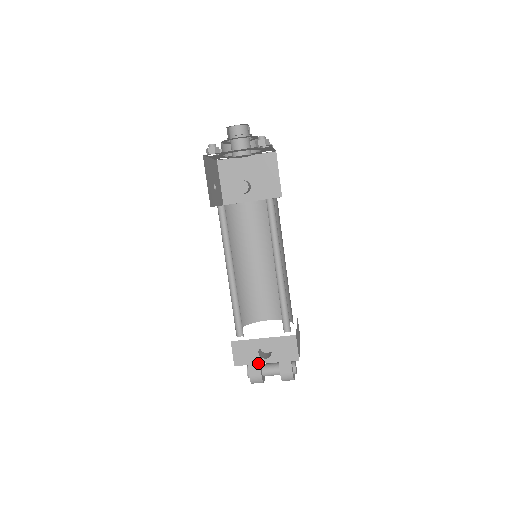
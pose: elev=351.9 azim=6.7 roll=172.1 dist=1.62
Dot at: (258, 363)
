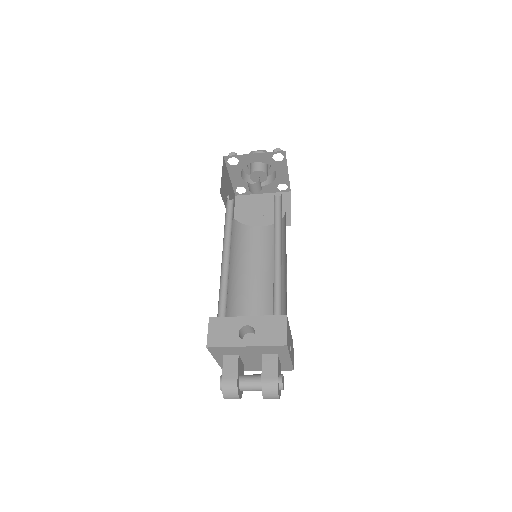
Dot at: (236, 345)
